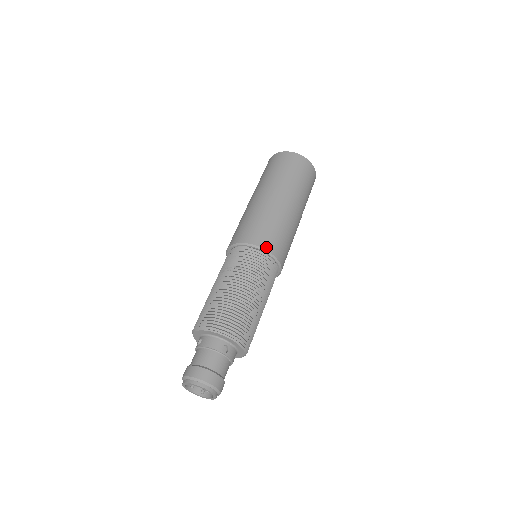
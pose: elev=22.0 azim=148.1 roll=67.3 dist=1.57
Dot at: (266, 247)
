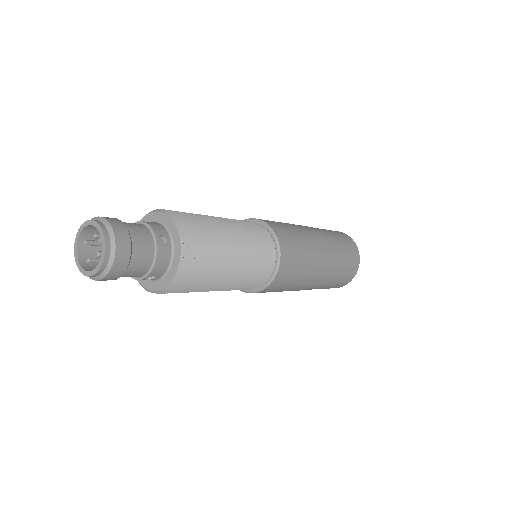
Dot at: (279, 236)
